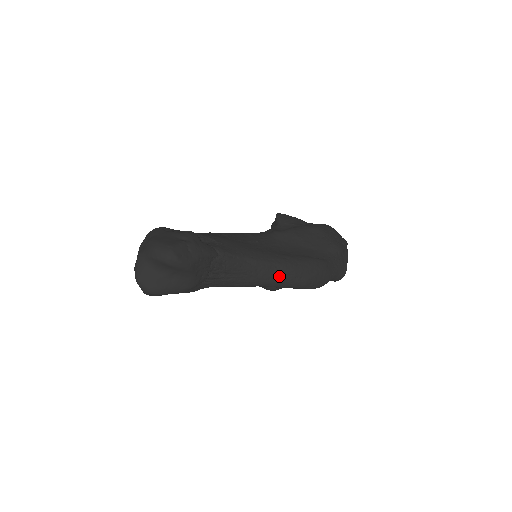
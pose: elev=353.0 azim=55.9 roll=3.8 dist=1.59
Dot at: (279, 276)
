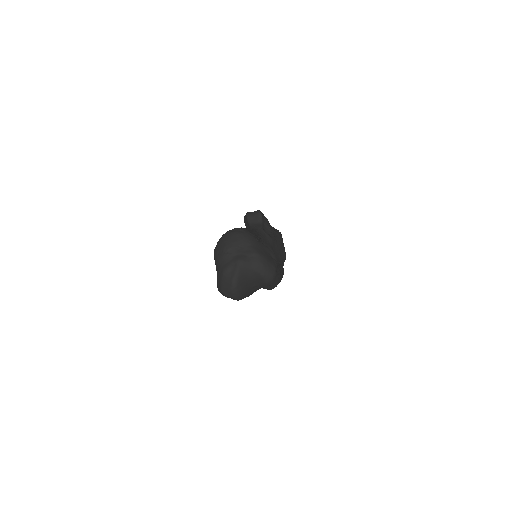
Dot at: (273, 283)
